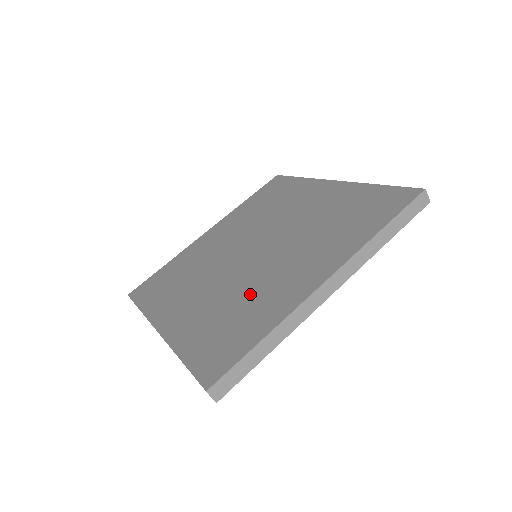
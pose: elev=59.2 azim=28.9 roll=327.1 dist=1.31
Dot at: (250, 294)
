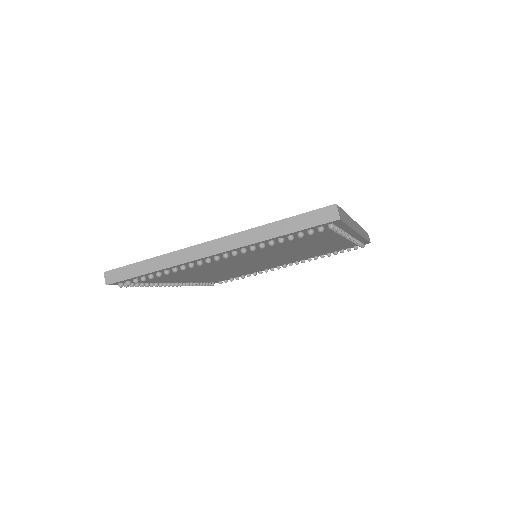
Dot at: occluded
